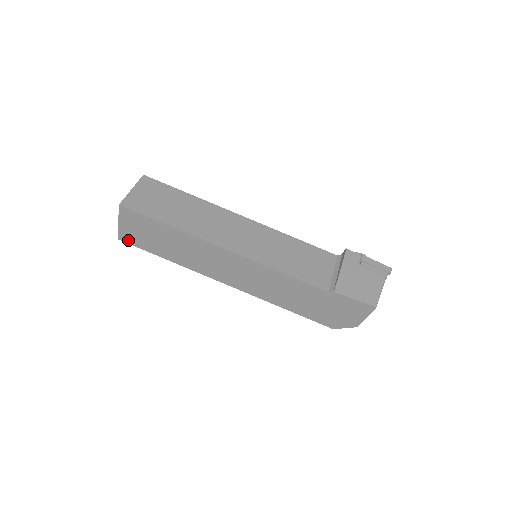
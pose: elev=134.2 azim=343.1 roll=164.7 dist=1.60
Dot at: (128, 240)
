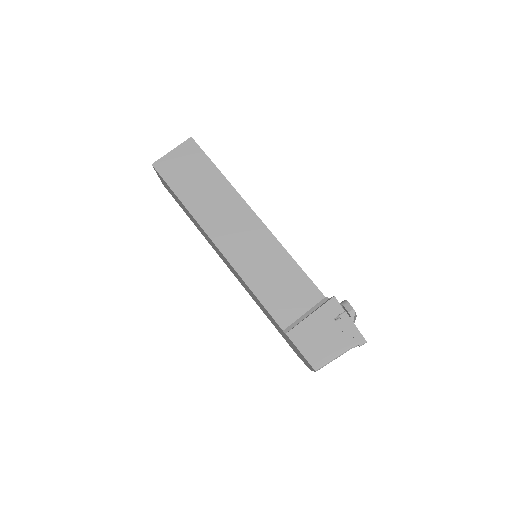
Dot at: occluded
